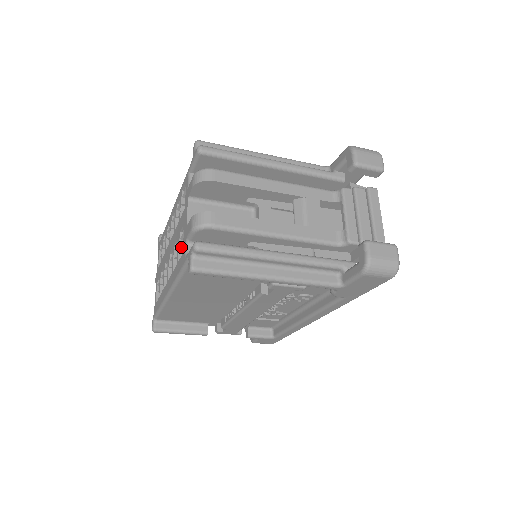
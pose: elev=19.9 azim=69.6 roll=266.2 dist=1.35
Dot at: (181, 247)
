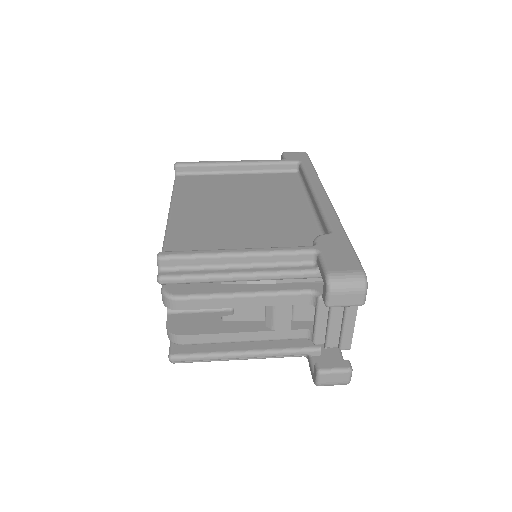
Dot at: occluded
